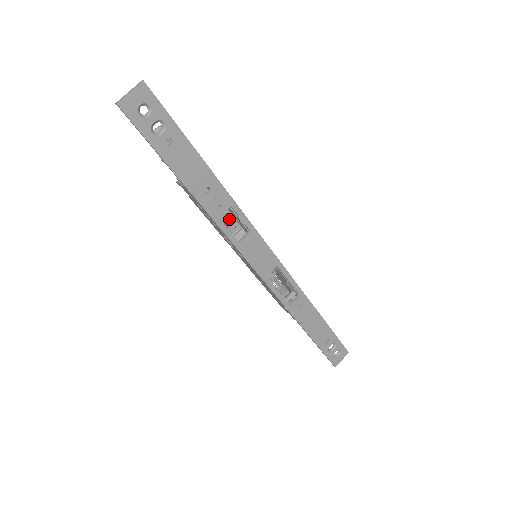
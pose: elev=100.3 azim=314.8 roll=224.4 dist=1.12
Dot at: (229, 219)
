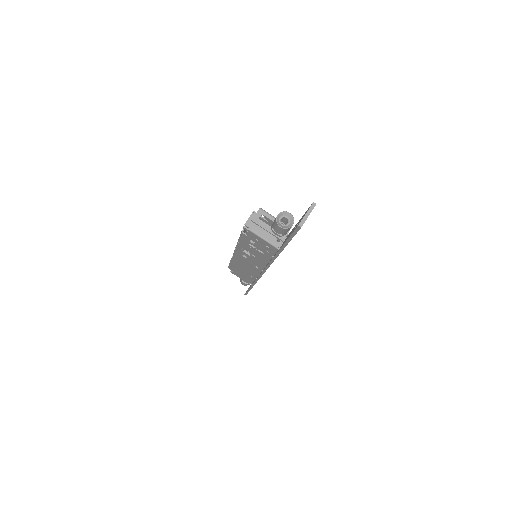
Dot at: occluded
